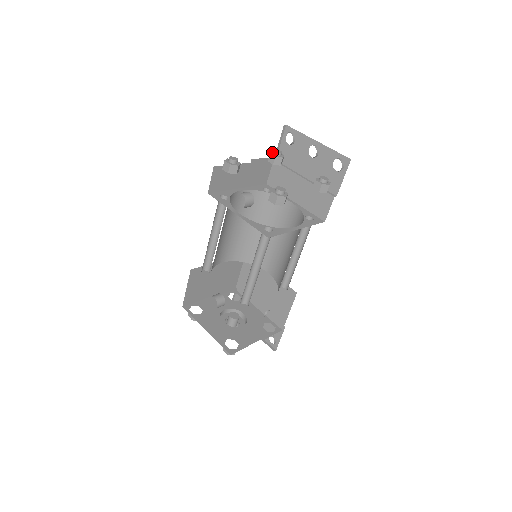
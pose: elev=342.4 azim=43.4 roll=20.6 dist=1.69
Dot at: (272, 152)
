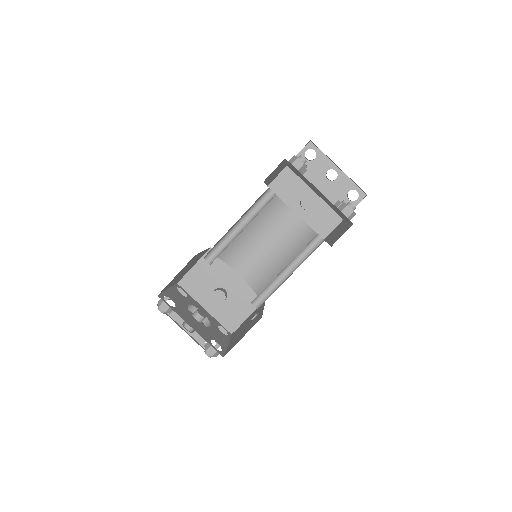
Dot at: occluded
